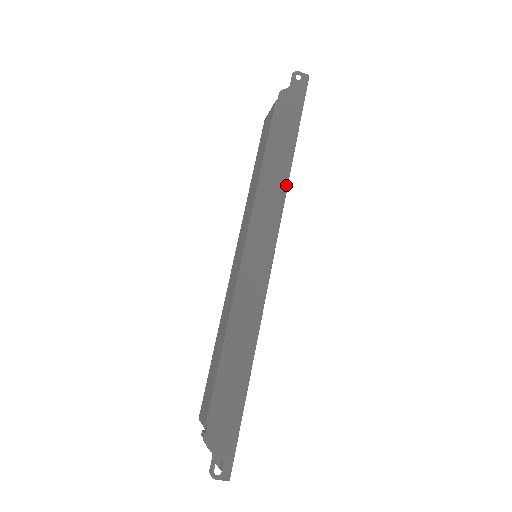
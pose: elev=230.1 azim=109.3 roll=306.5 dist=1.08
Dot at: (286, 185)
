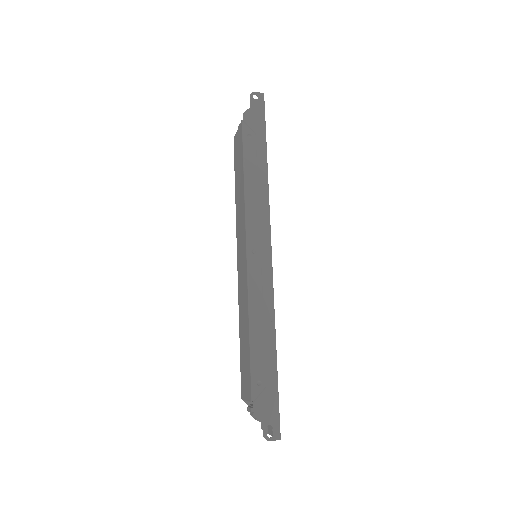
Dot at: (267, 192)
